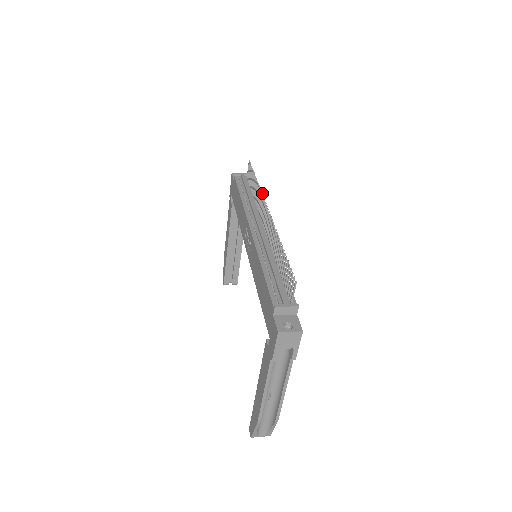
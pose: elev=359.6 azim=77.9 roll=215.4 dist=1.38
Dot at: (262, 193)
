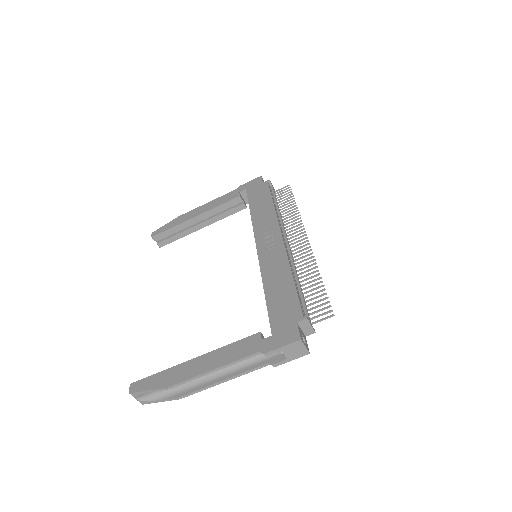
Dot at: occluded
